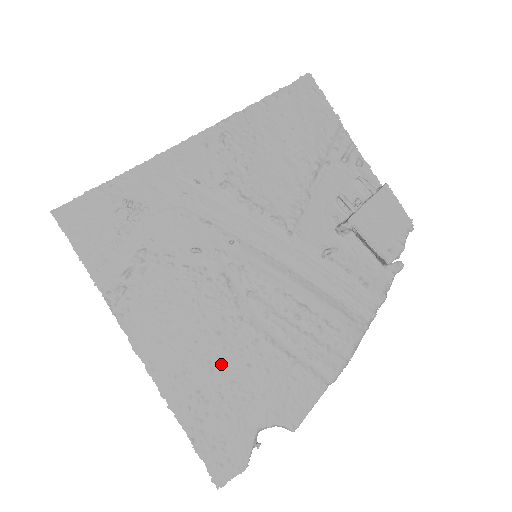
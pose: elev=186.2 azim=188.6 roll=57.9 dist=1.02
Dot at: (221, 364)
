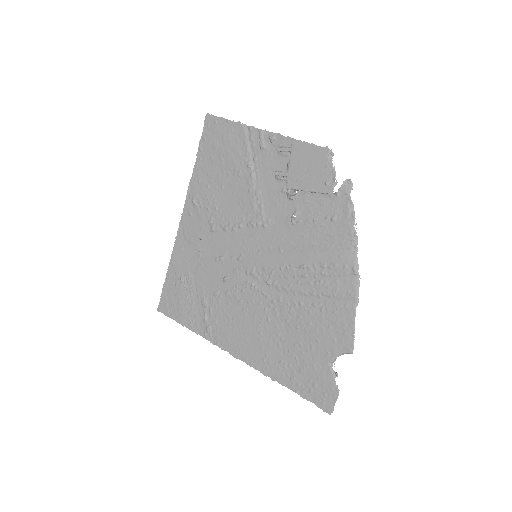
Dot at: (282, 336)
